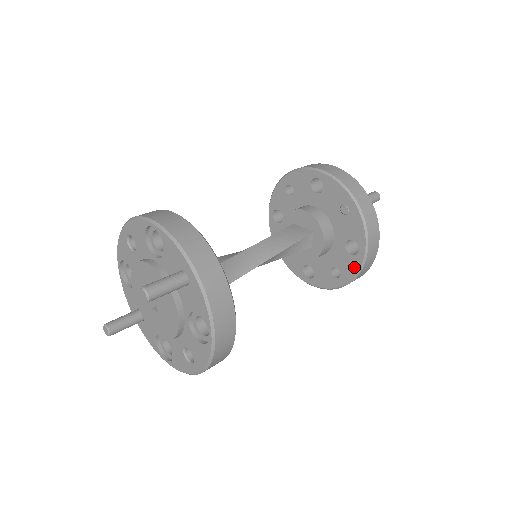
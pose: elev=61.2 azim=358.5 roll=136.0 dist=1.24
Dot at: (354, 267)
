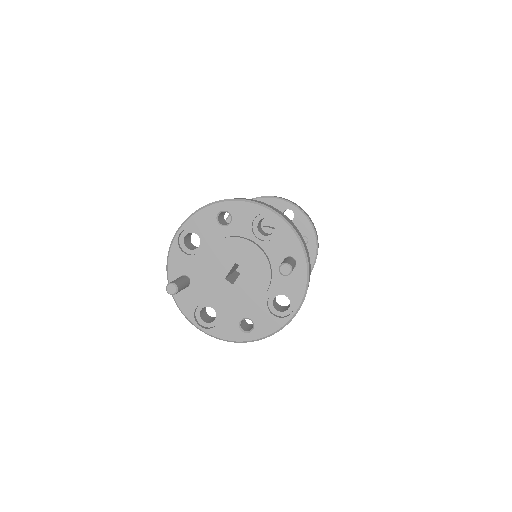
Dot at: occluded
